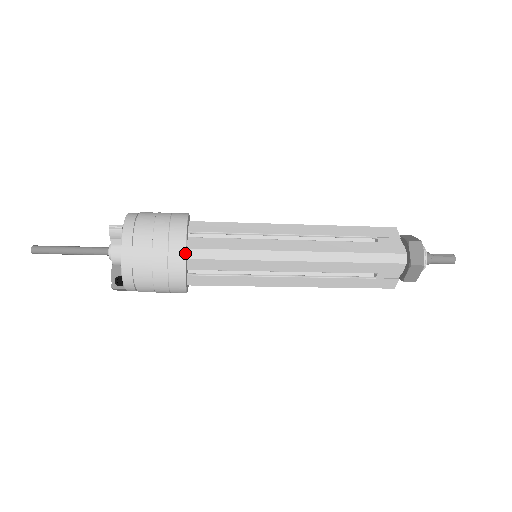
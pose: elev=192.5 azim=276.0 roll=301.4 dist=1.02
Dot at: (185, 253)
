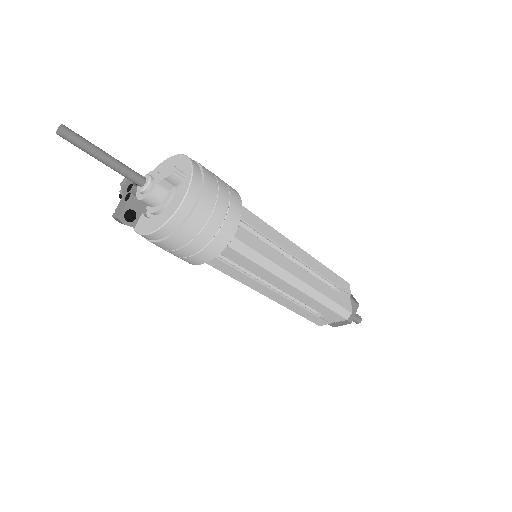
Dot at: (230, 241)
